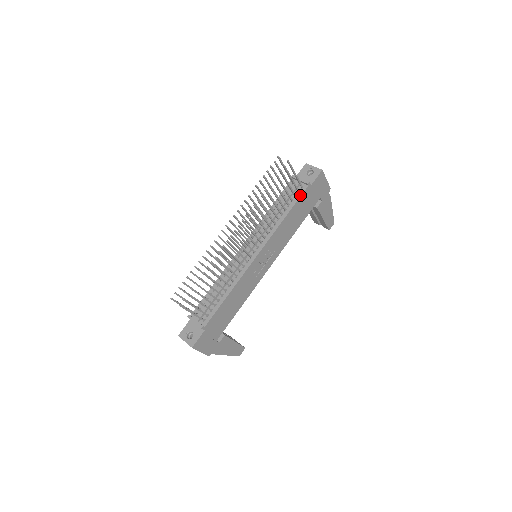
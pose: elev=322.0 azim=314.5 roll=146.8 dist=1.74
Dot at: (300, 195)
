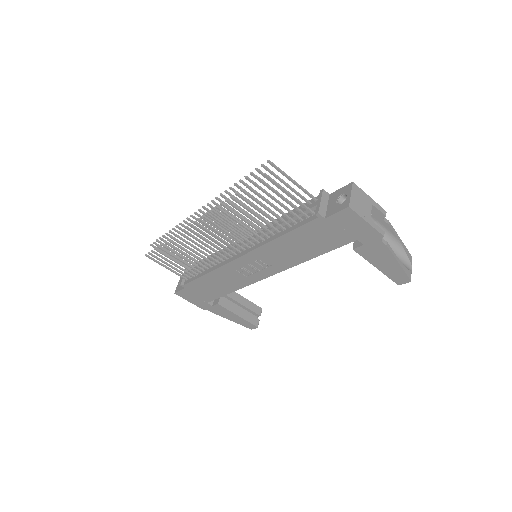
Dot at: (304, 223)
